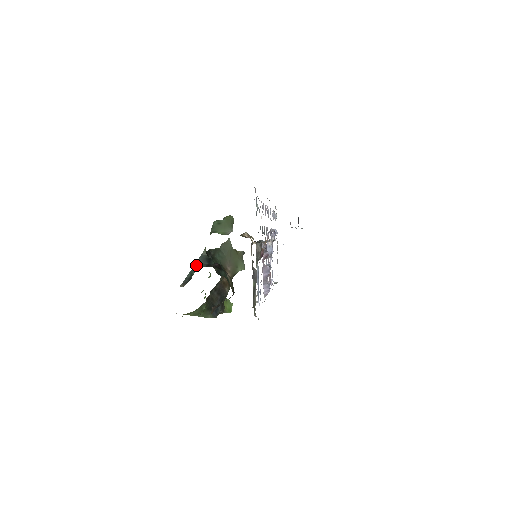
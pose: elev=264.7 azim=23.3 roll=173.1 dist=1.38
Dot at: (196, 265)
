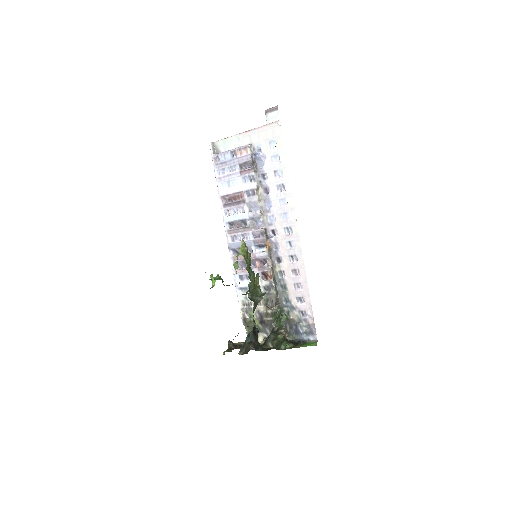
Dot at: (249, 334)
